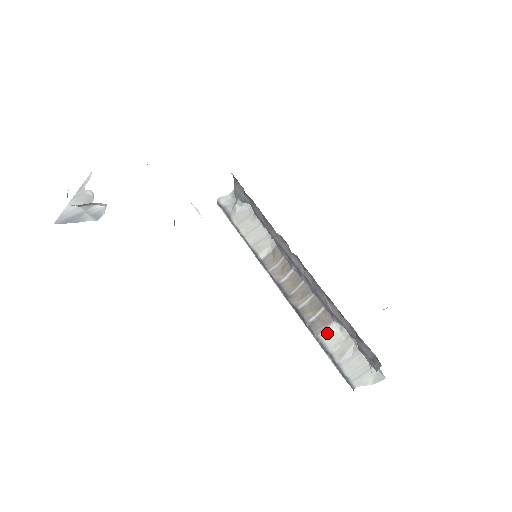
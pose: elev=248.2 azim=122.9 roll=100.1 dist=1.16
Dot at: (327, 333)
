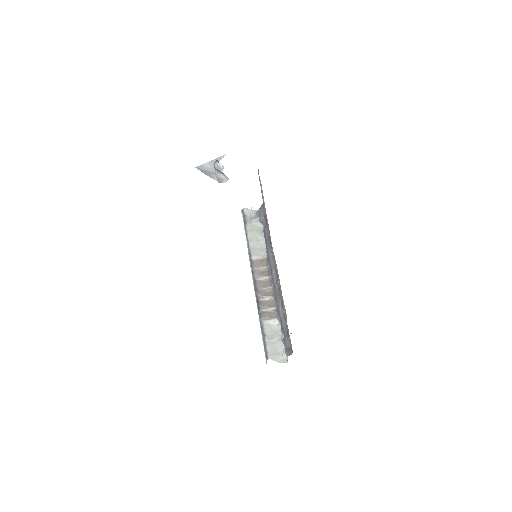
Dot at: (269, 322)
